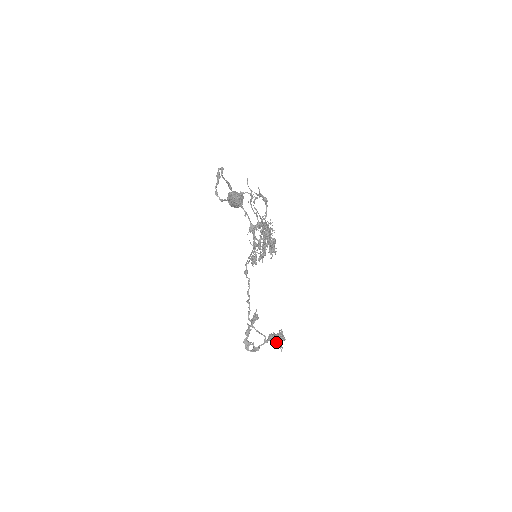
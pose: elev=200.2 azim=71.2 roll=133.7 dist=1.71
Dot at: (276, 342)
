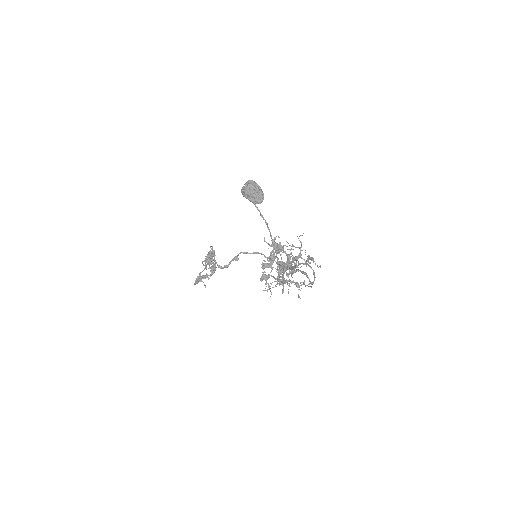
Dot at: occluded
